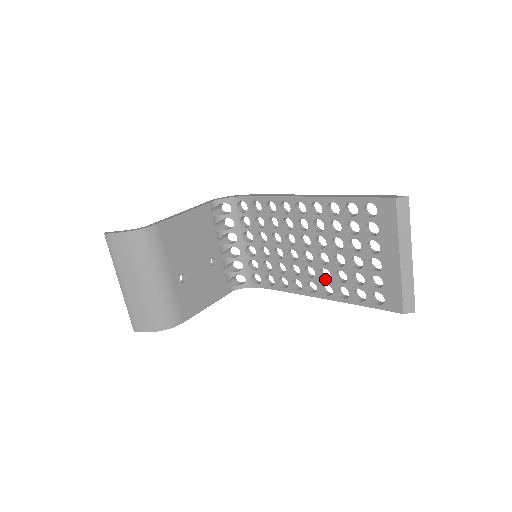
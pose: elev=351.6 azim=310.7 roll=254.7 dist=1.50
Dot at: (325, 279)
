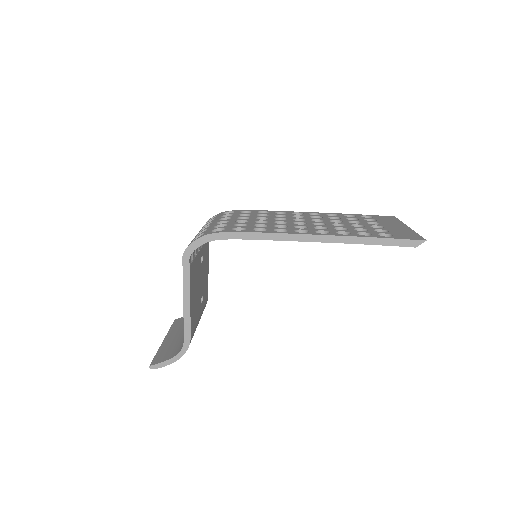
Dot at: occluded
